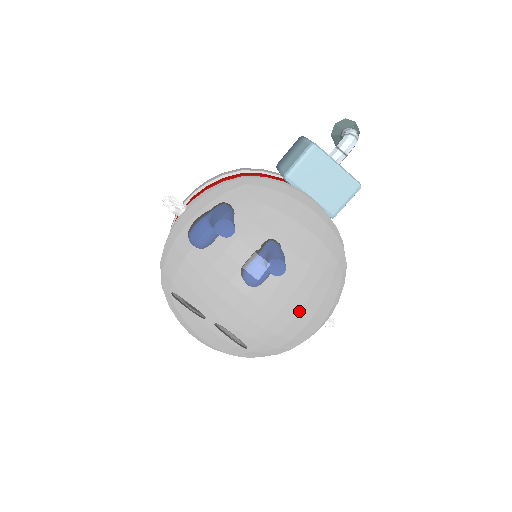
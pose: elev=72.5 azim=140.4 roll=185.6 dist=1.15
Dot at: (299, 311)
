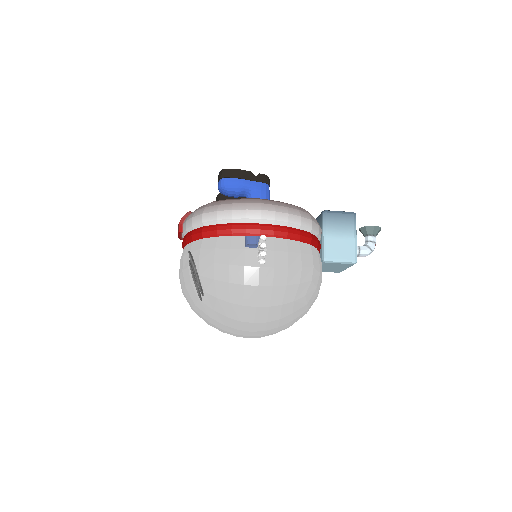
Dot at: occluded
